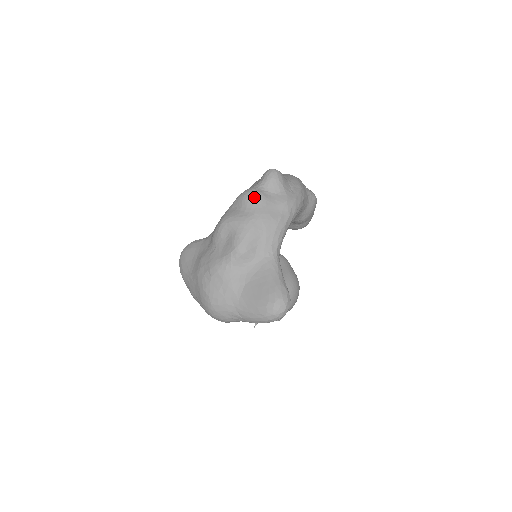
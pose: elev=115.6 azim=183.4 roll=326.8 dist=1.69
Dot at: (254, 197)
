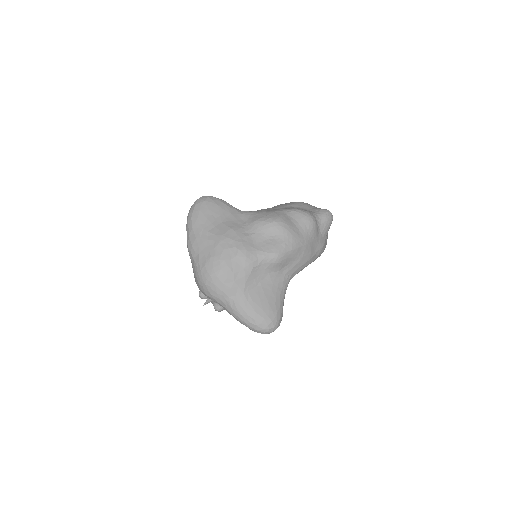
Dot at: (312, 225)
